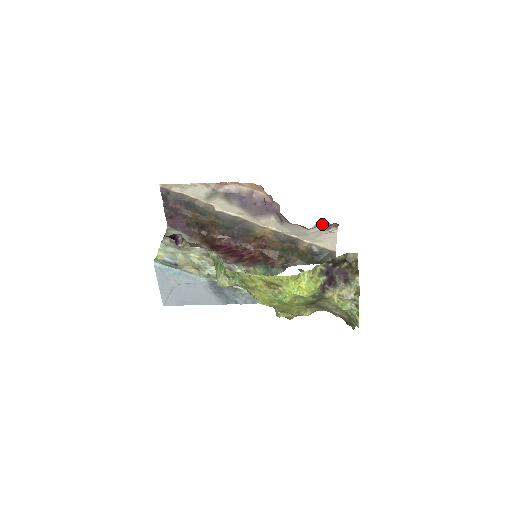
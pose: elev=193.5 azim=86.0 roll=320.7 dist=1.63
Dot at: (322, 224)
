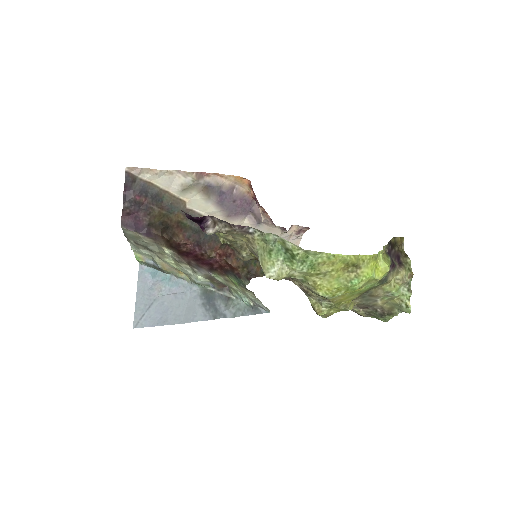
Dot at: (294, 228)
